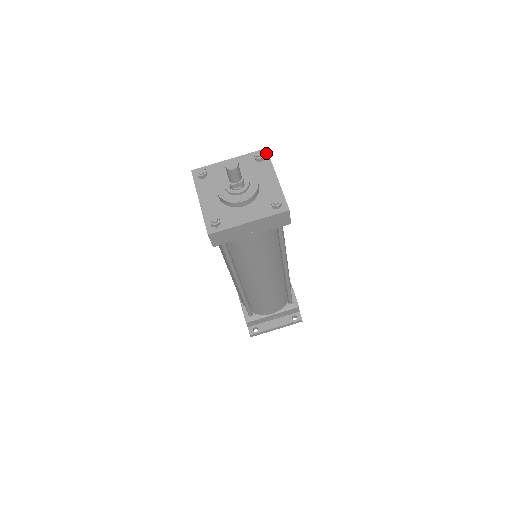
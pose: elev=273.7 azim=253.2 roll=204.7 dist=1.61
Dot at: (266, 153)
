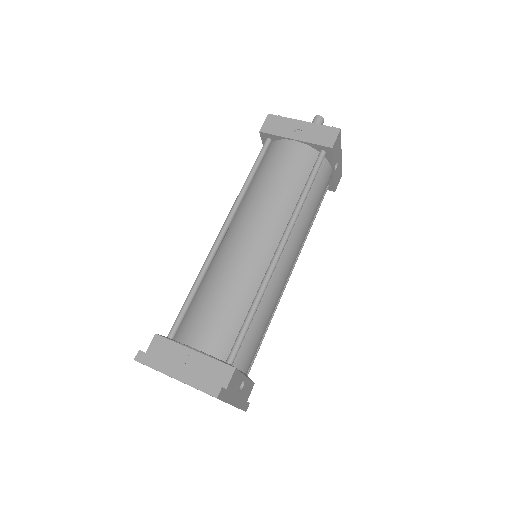
Dot at: (341, 171)
